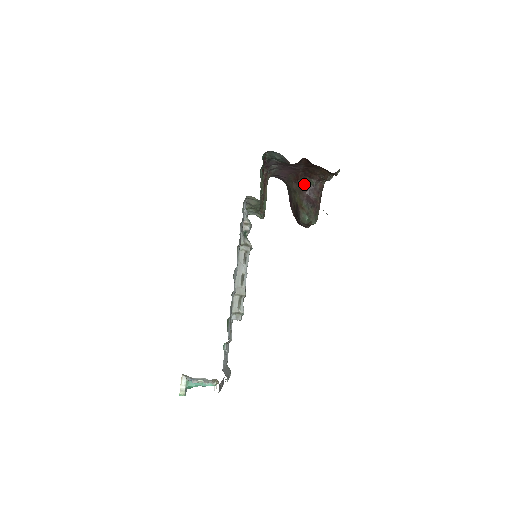
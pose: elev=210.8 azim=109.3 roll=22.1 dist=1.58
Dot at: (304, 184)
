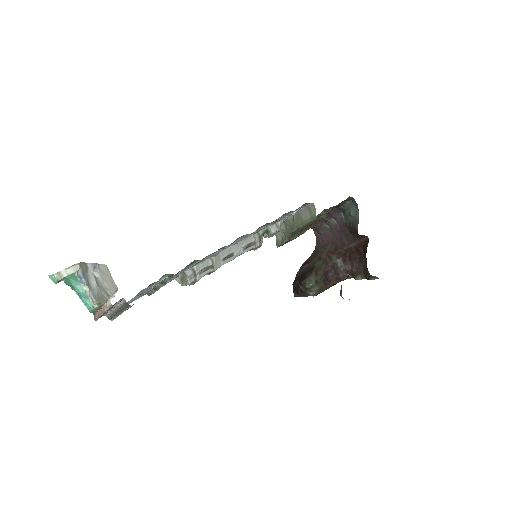
Dot at: (334, 261)
